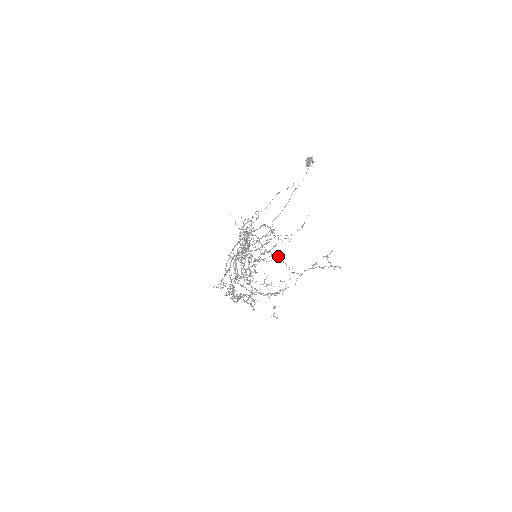
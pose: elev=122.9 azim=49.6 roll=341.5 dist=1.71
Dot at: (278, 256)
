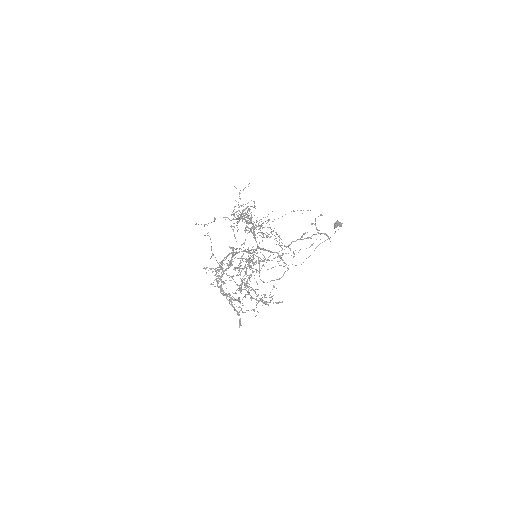
Dot at: (271, 233)
